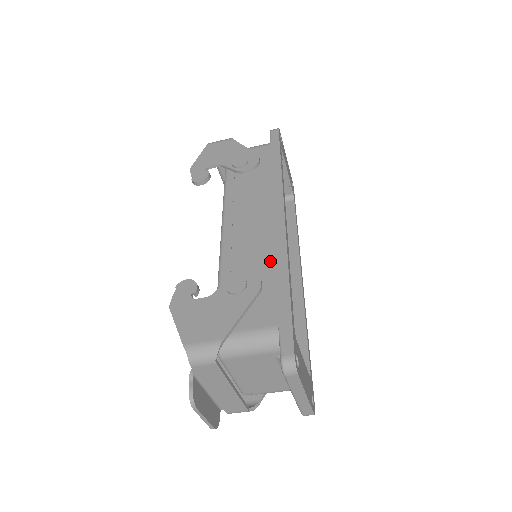
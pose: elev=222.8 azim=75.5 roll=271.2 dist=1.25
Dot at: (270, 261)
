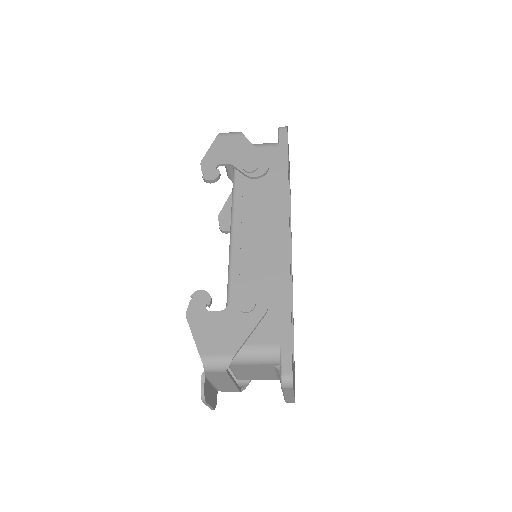
Dot at: (275, 280)
